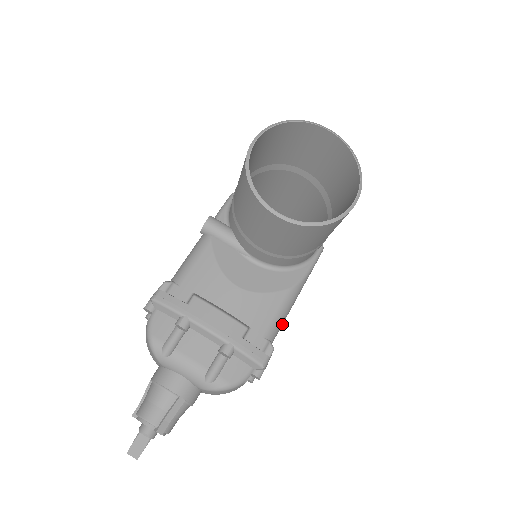
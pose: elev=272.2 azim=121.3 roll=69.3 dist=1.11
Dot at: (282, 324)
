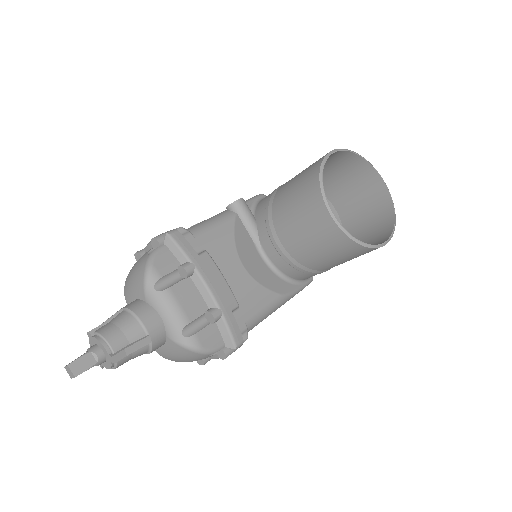
Dot at: occluded
